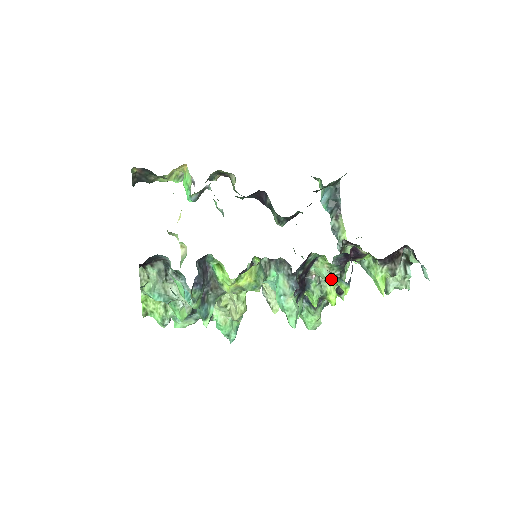
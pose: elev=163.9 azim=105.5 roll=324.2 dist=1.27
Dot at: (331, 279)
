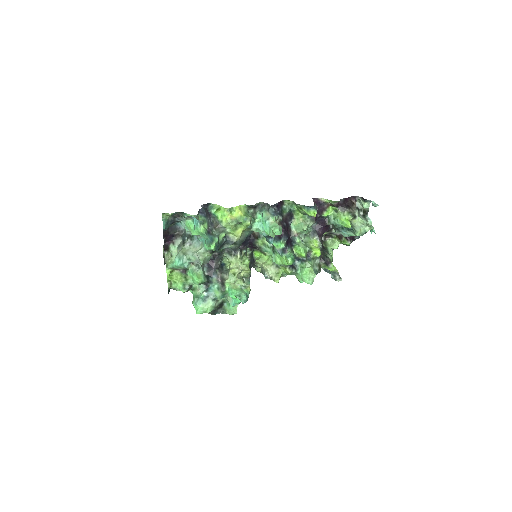
Dot at: (313, 241)
